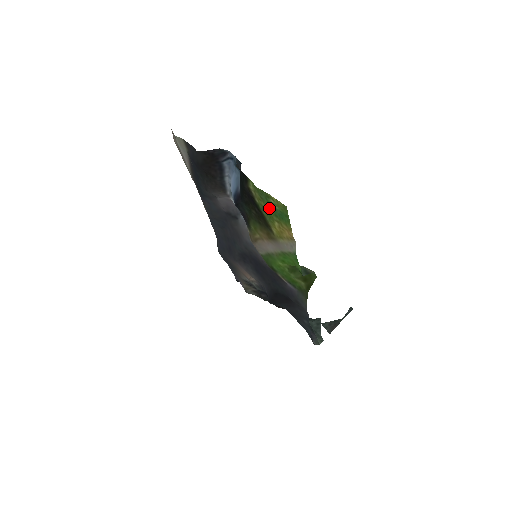
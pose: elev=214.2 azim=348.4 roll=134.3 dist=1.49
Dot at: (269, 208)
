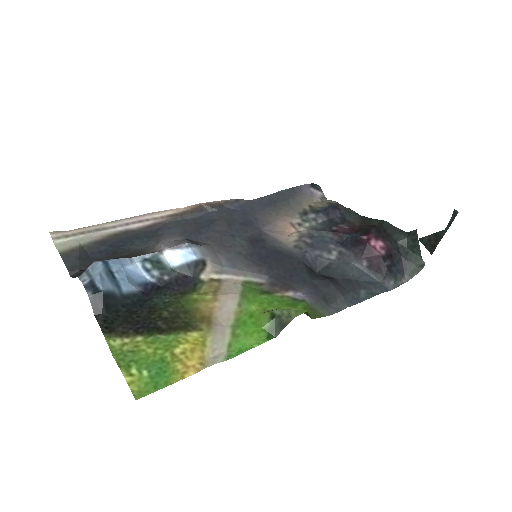
Dot at: (149, 355)
